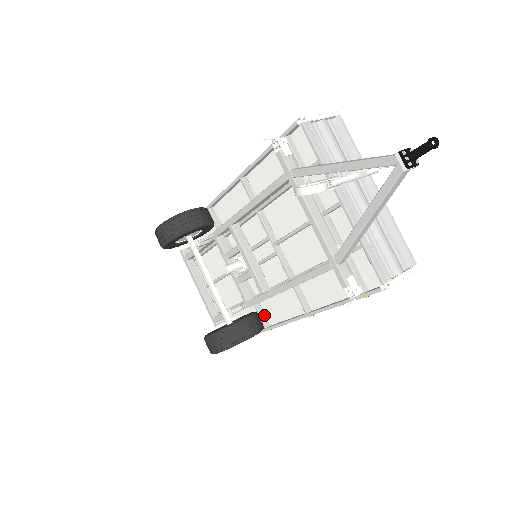
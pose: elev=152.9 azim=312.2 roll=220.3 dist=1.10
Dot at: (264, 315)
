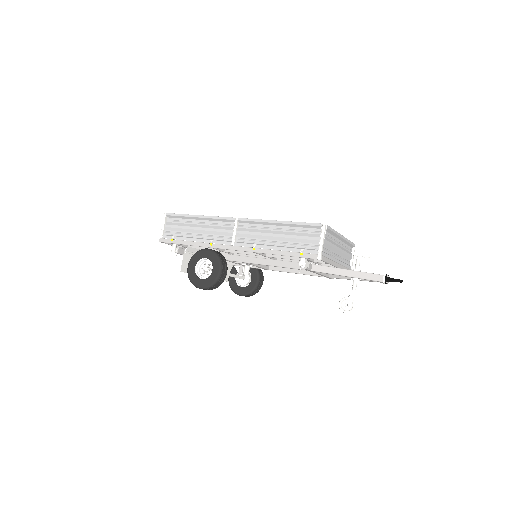
Dot at: occluded
